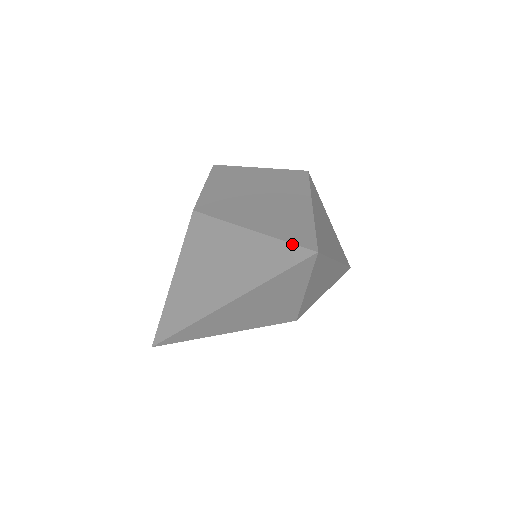
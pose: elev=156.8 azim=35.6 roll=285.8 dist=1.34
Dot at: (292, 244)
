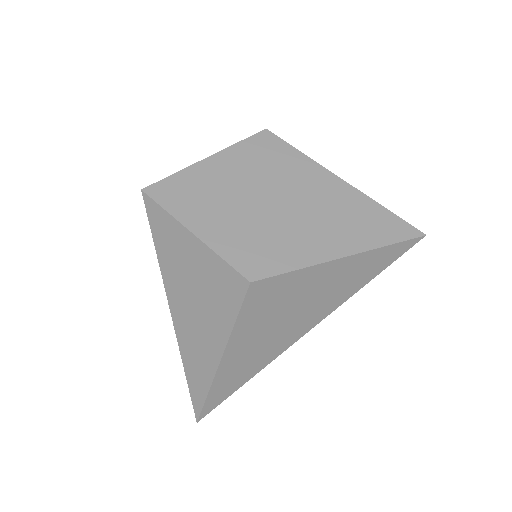
Dot at: (398, 243)
